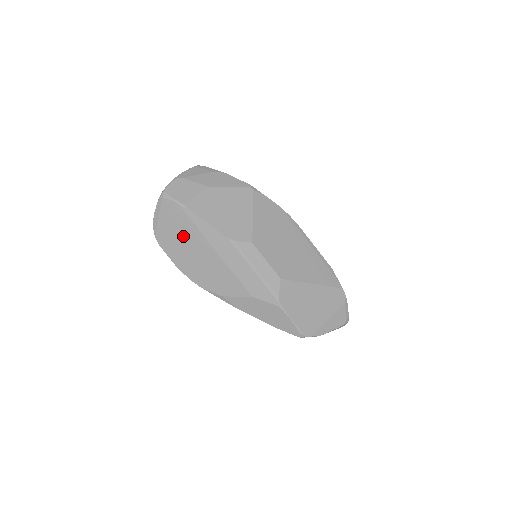
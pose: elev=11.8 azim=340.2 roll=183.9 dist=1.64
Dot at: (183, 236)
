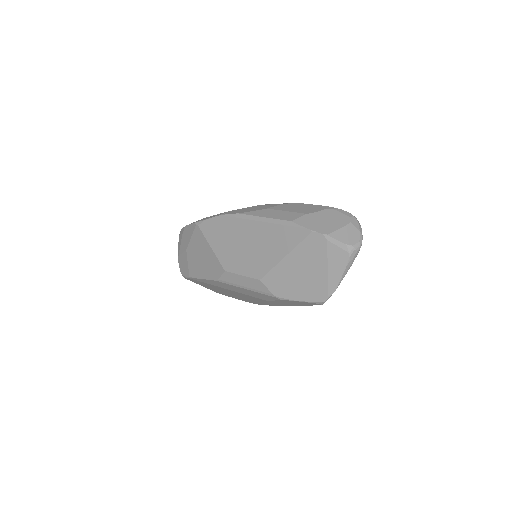
Dot at: (215, 288)
